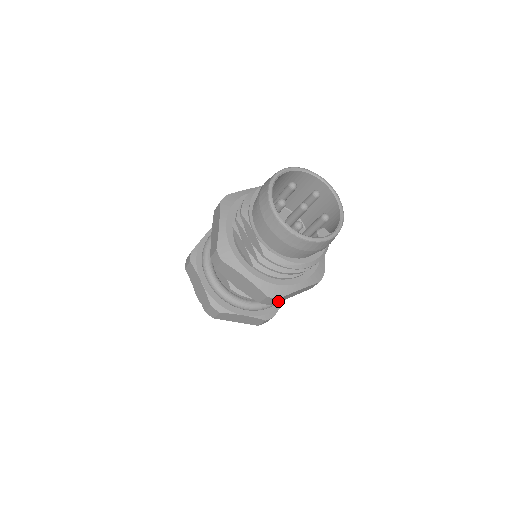
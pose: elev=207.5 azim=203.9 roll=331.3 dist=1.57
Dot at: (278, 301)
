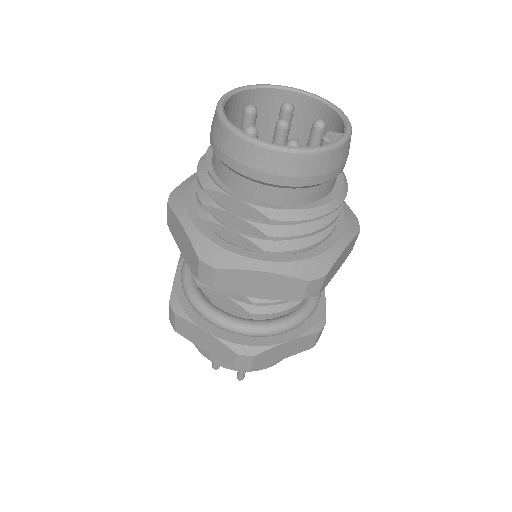
Dot at: (324, 285)
